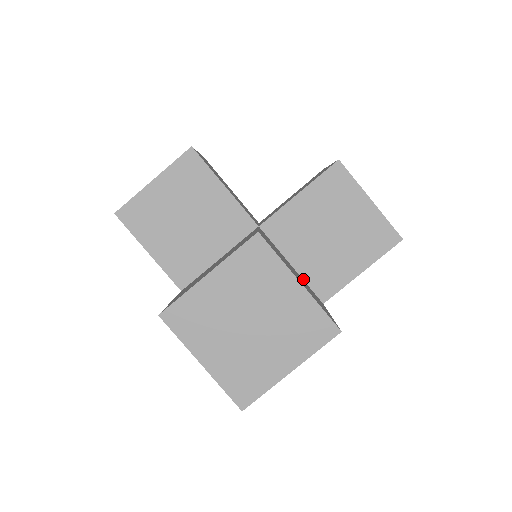
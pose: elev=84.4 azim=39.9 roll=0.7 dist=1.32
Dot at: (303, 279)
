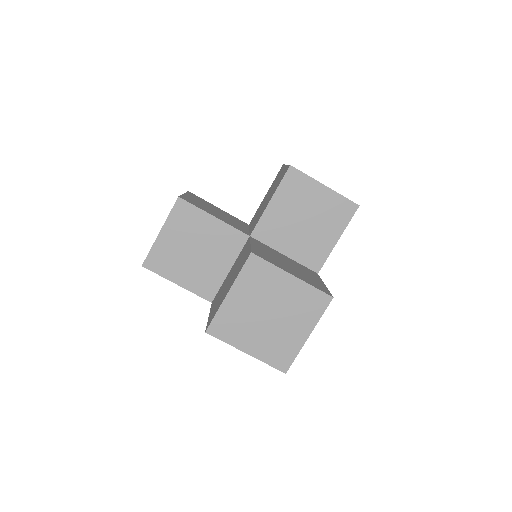
Dot at: (296, 262)
